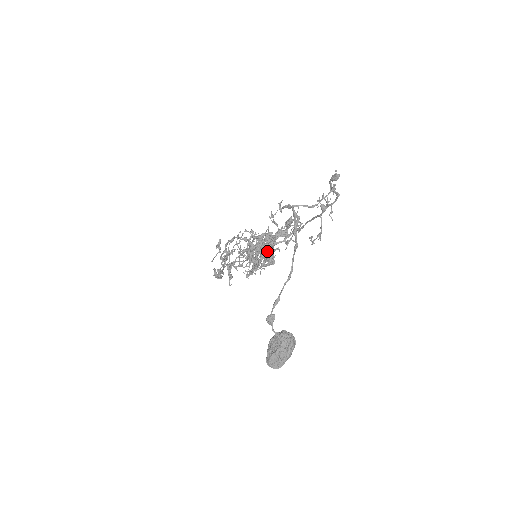
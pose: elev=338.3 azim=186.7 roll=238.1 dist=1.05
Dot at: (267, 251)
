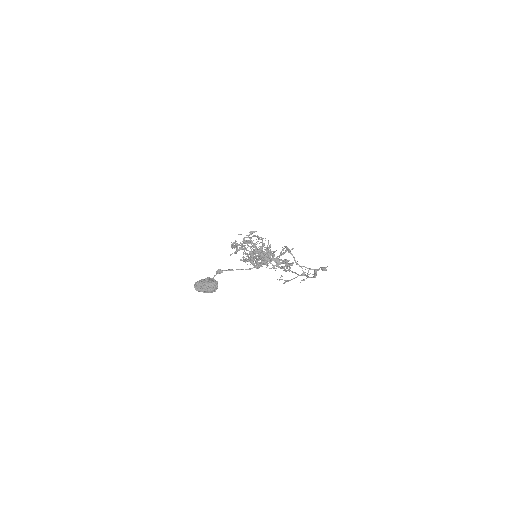
Dot at: occluded
